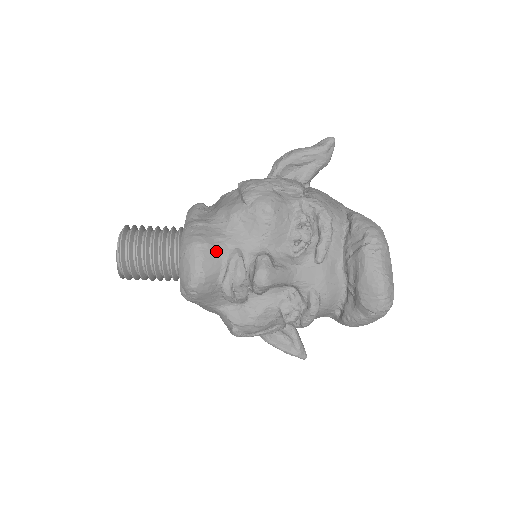
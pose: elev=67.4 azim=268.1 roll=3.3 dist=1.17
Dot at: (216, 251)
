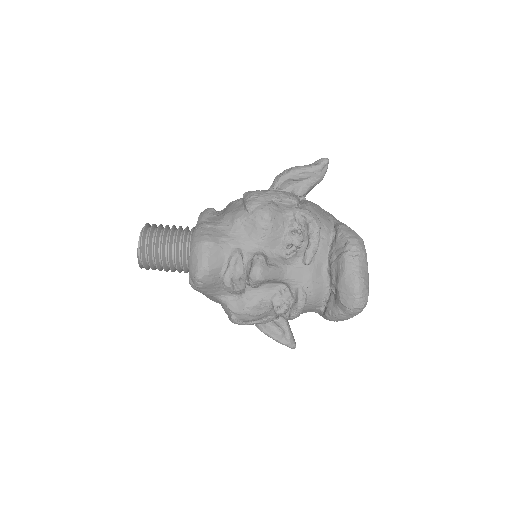
Dot at: (220, 249)
